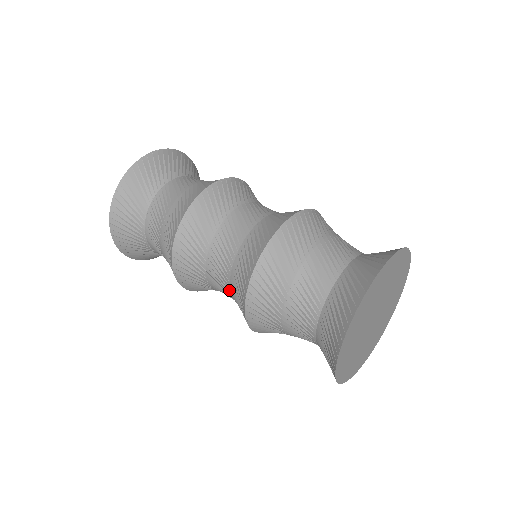
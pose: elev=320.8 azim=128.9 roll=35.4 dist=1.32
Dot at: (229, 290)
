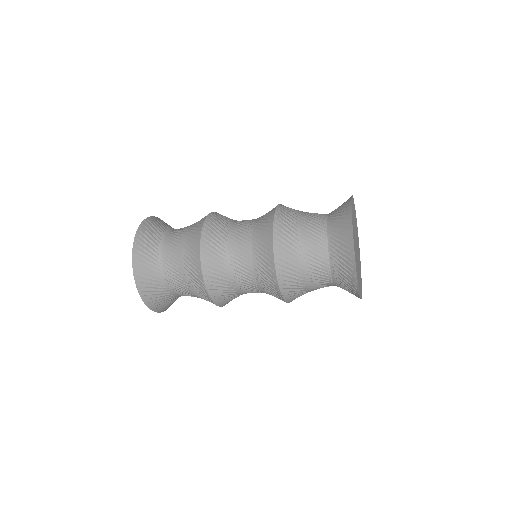
Dot at: (253, 272)
